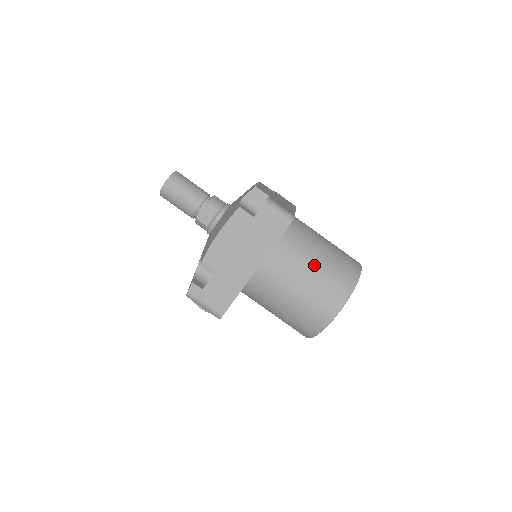
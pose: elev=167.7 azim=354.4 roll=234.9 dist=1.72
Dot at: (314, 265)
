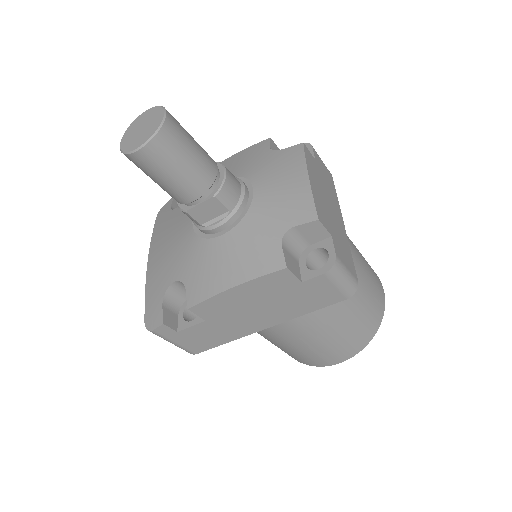
Dot at: (343, 320)
